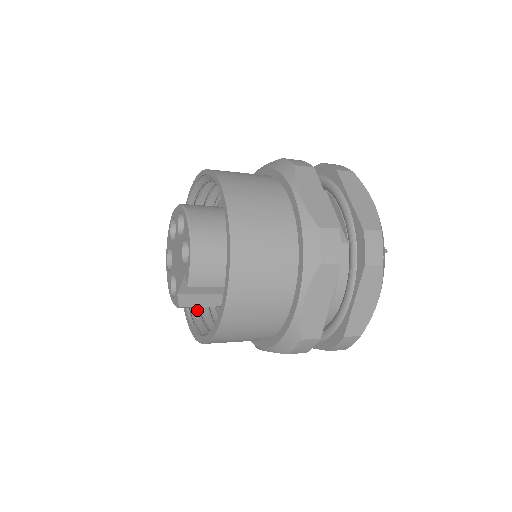
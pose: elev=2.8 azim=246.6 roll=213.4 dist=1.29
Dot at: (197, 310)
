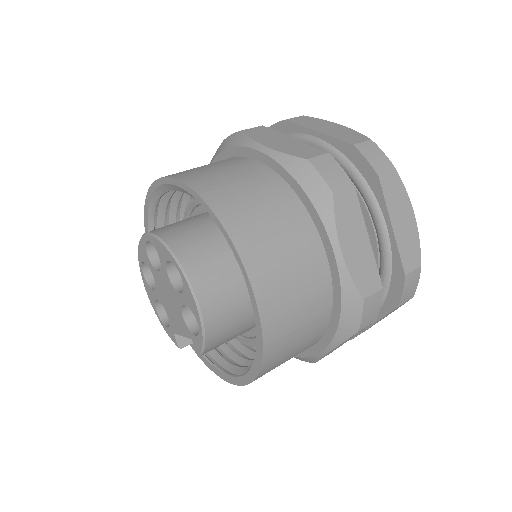
Dot at: occluded
